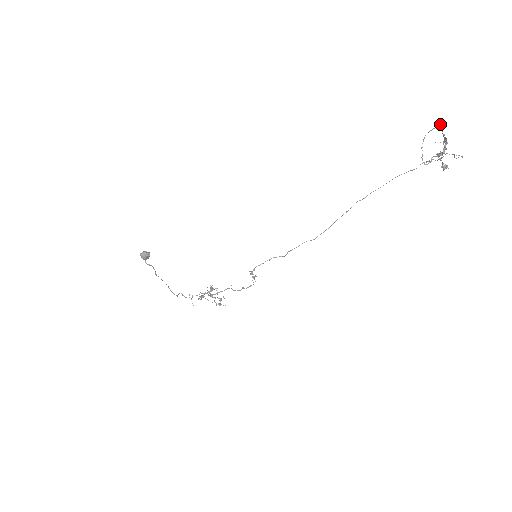
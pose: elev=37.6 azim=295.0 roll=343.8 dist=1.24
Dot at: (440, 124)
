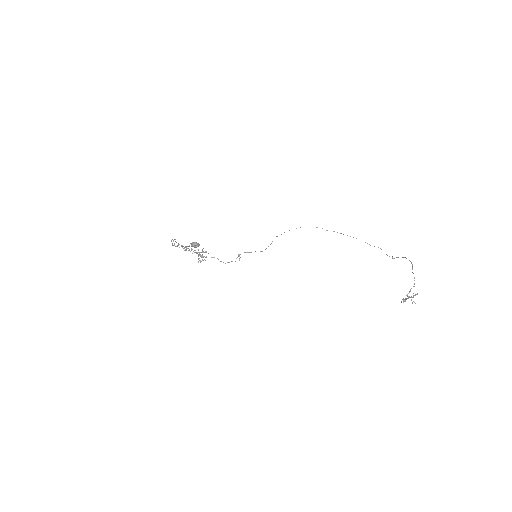
Dot at: occluded
